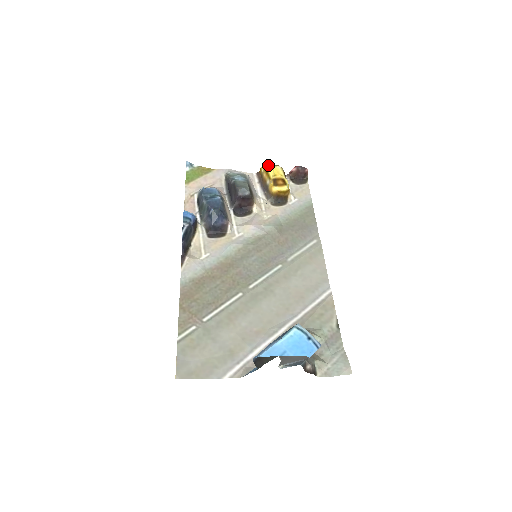
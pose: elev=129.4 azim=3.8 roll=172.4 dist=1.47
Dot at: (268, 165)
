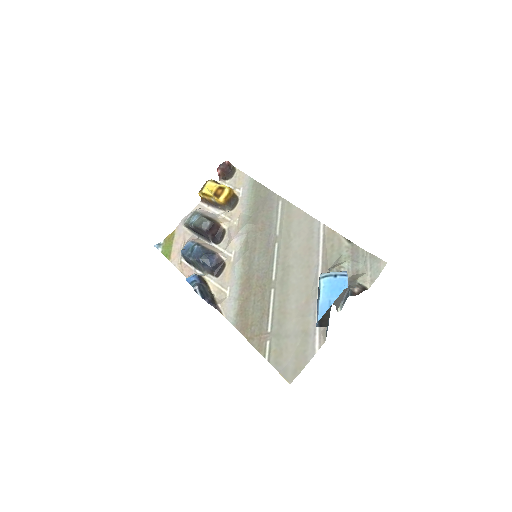
Dot at: (201, 189)
